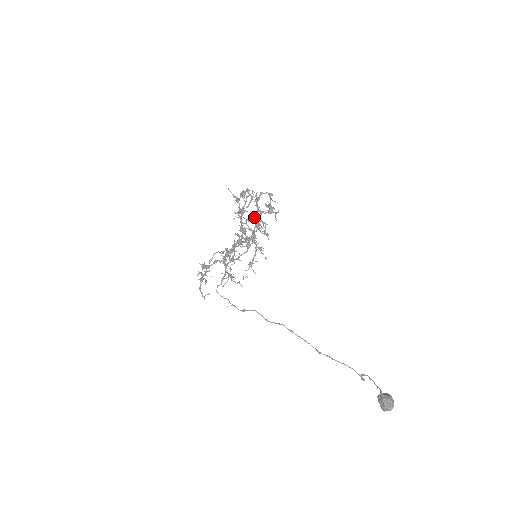
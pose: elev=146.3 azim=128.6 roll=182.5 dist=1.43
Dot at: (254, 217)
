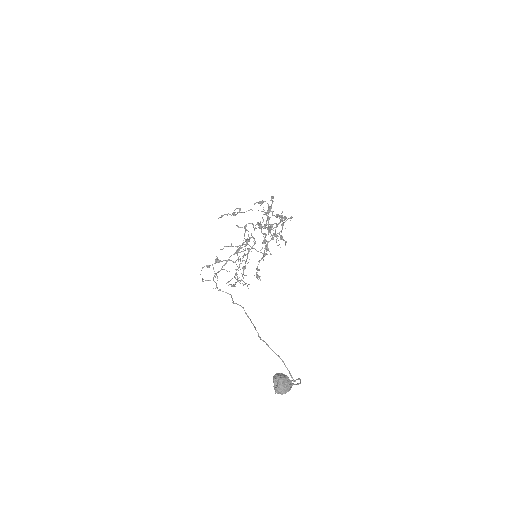
Dot at: (266, 224)
